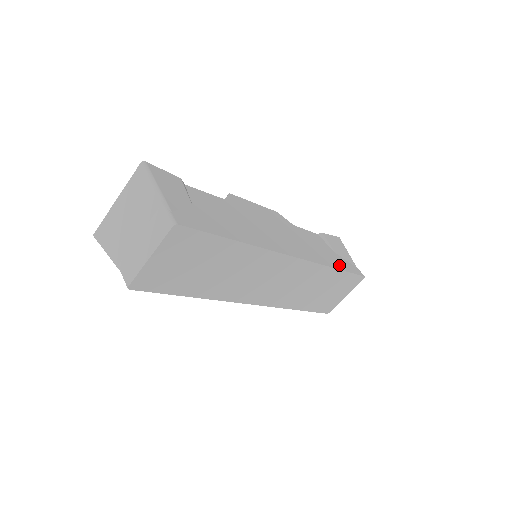
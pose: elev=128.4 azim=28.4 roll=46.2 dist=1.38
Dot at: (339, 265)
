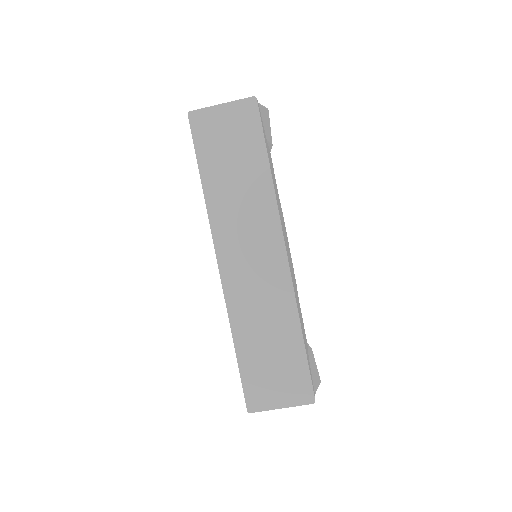
Dot at: (305, 345)
